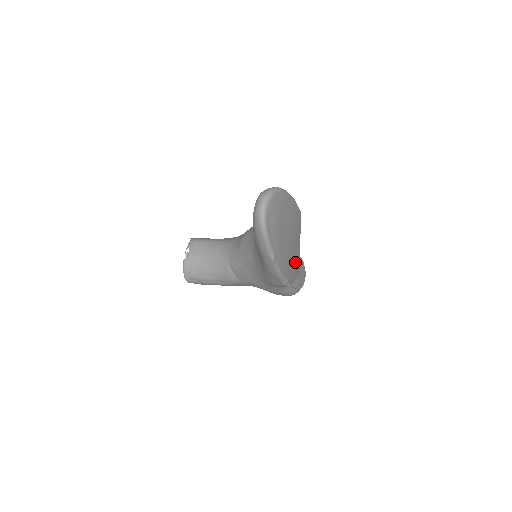
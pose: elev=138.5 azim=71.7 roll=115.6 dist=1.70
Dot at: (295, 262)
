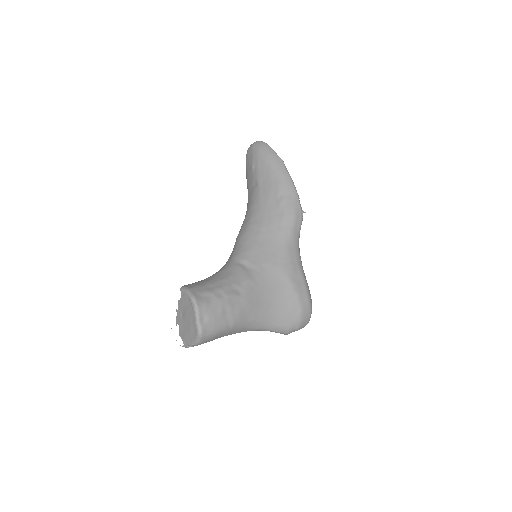
Dot at: occluded
